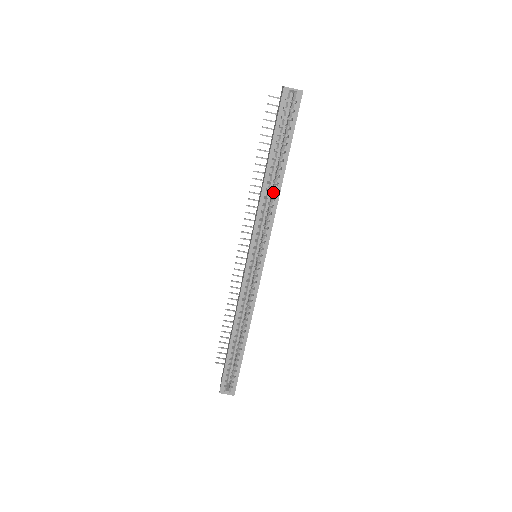
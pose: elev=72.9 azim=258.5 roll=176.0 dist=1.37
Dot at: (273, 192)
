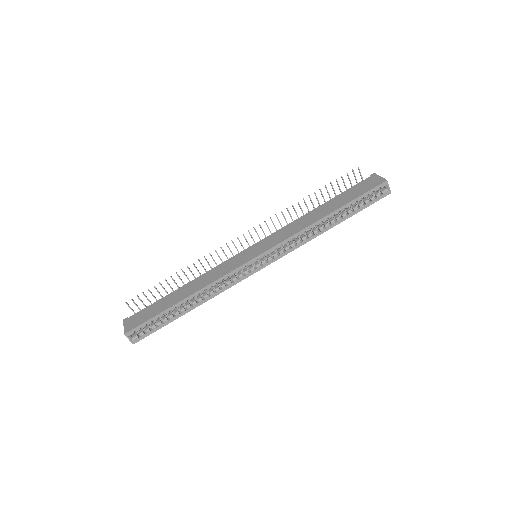
Dot at: (317, 230)
